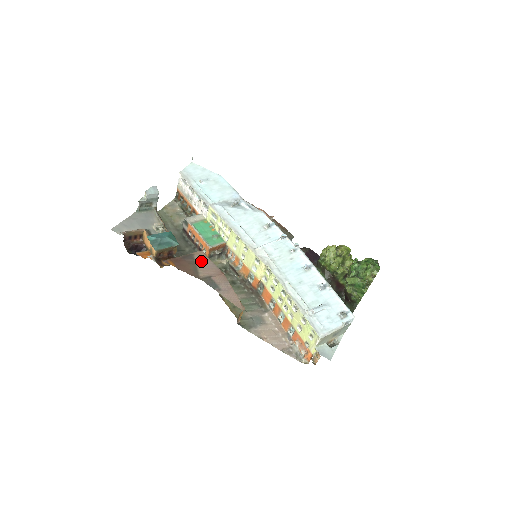
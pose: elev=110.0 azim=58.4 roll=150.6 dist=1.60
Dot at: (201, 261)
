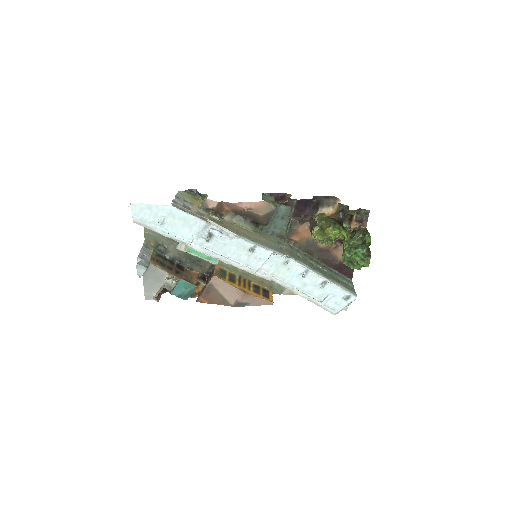
Dot at: (221, 288)
